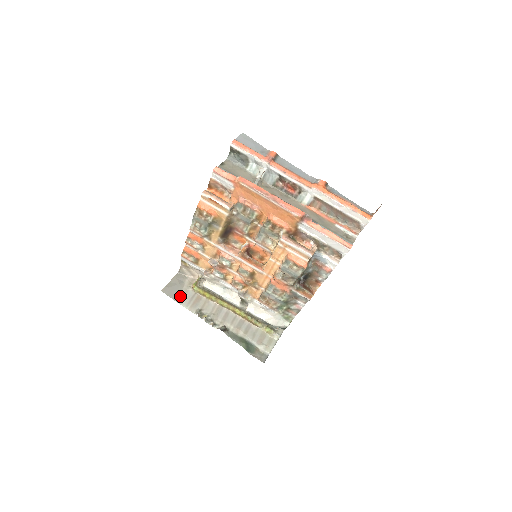
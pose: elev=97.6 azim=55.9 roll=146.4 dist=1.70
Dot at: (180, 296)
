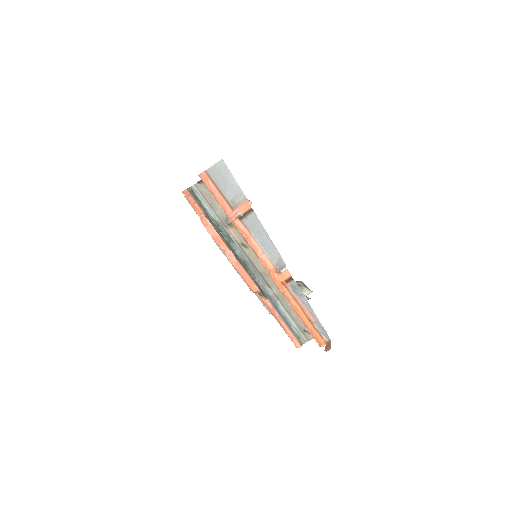
Dot at: occluded
